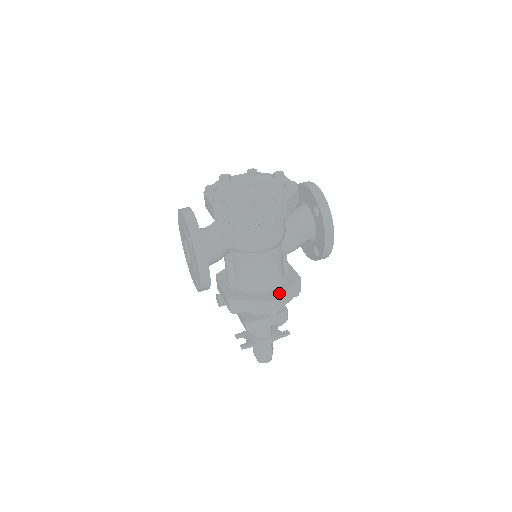
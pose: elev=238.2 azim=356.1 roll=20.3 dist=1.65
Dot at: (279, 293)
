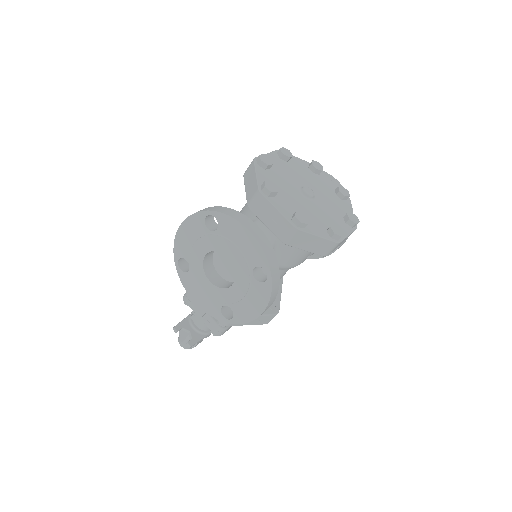
Dot at: (277, 301)
